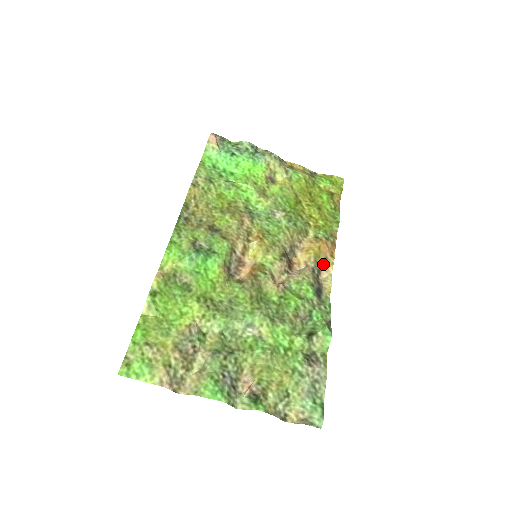
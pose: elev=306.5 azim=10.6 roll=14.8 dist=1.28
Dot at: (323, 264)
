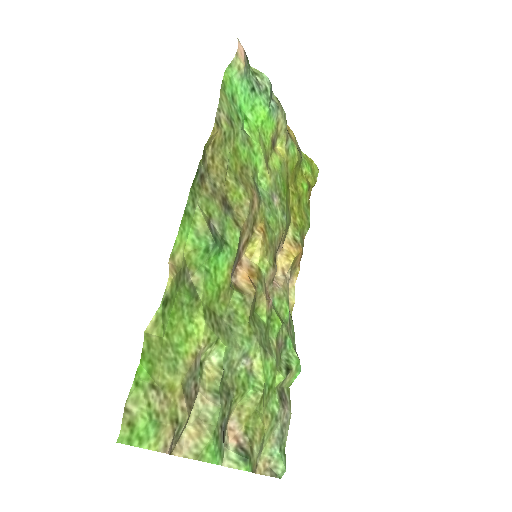
Dot at: (291, 273)
